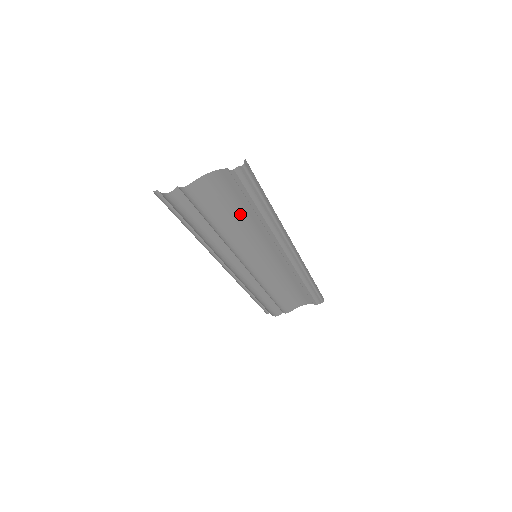
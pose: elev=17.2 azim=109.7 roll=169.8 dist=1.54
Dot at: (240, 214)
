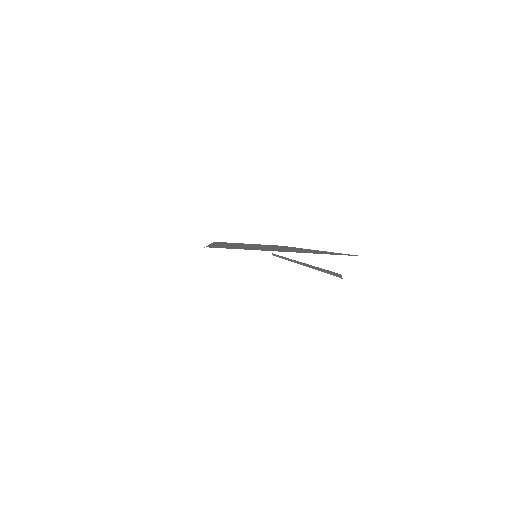
Dot at: occluded
